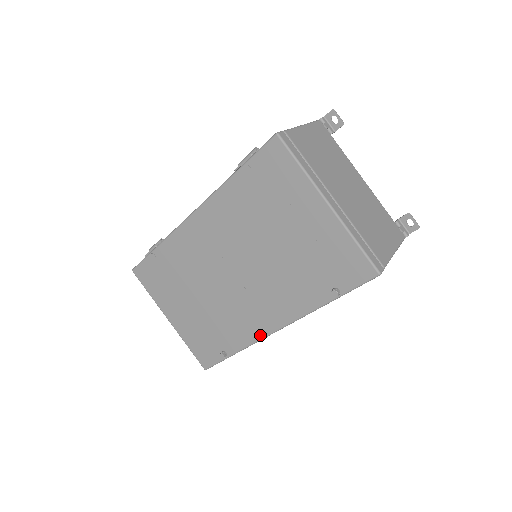
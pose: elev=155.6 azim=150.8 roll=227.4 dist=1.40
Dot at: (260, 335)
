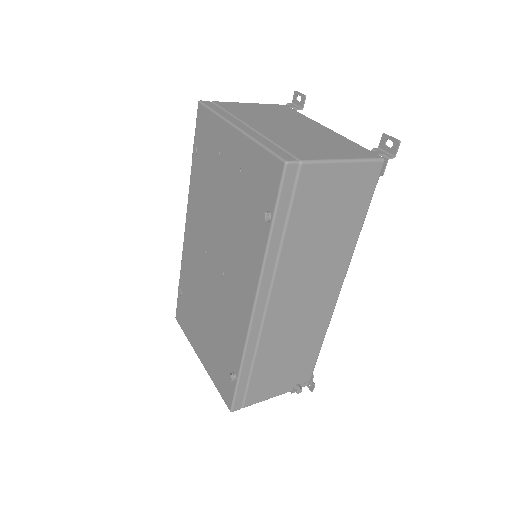
Dot at: (246, 327)
